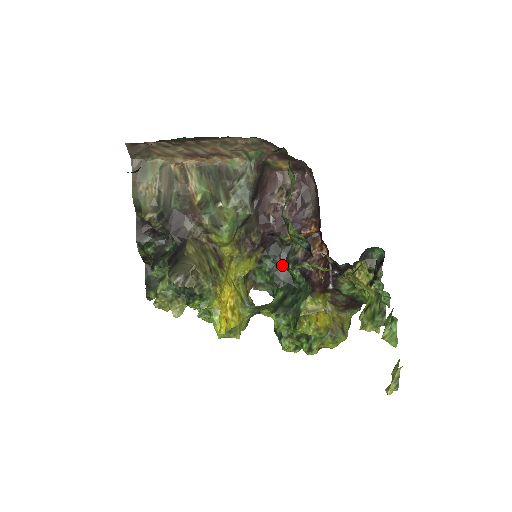
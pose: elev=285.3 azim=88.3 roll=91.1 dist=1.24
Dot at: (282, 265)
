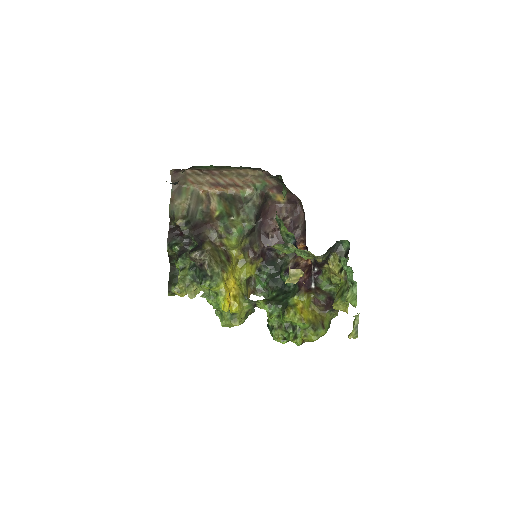
Dot at: (277, 274)
